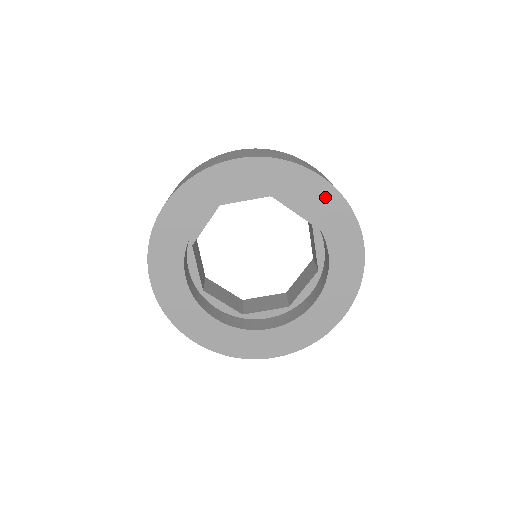
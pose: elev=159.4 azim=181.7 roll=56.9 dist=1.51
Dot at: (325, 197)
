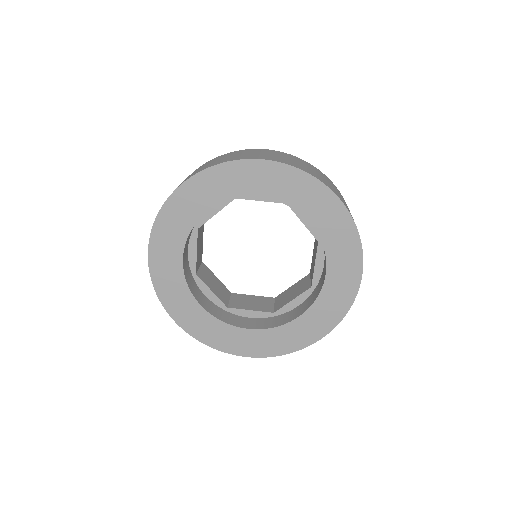
Dot at: (346, 289)
